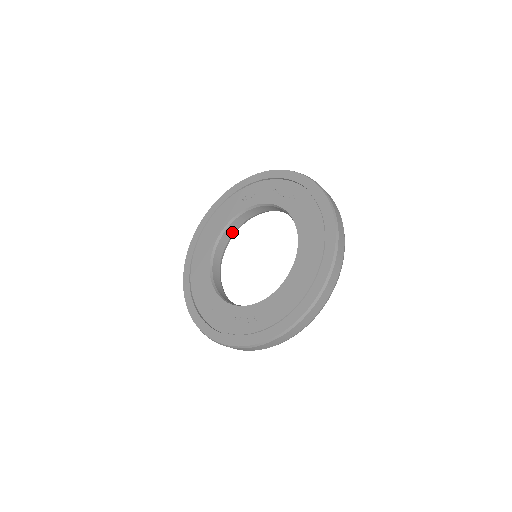
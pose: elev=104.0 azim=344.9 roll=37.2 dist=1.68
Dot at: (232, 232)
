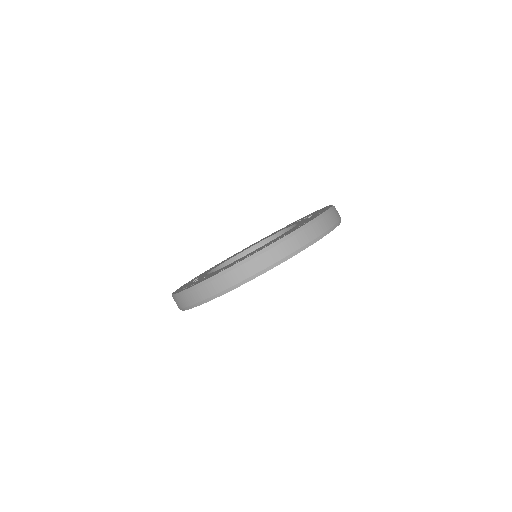
Dot at: occluded
